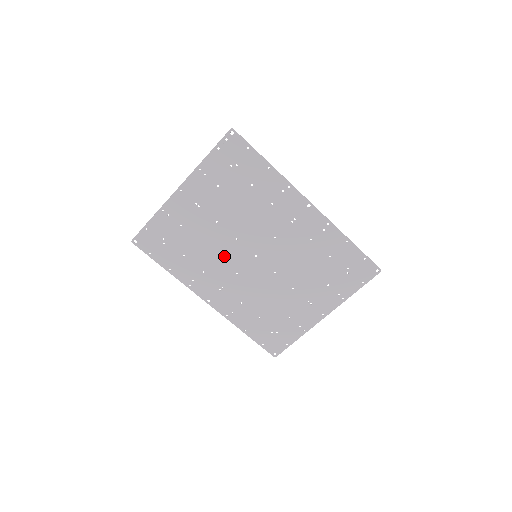
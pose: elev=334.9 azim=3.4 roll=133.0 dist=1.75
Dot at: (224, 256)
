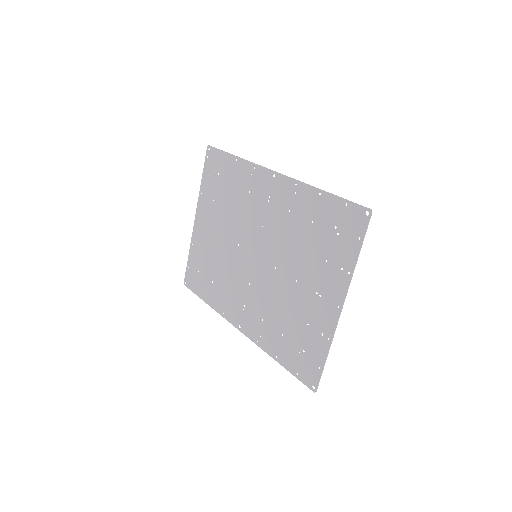
Dot at: (235, 269)
